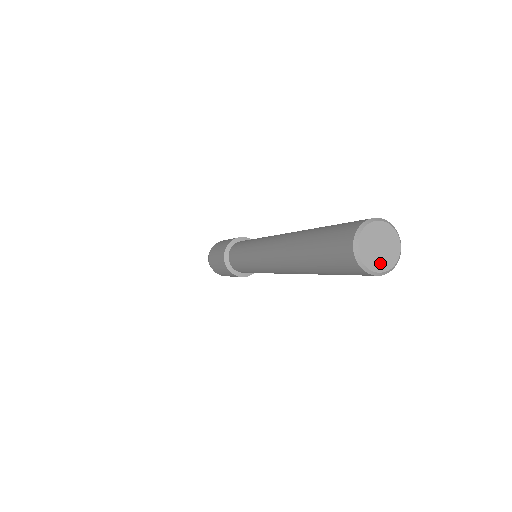
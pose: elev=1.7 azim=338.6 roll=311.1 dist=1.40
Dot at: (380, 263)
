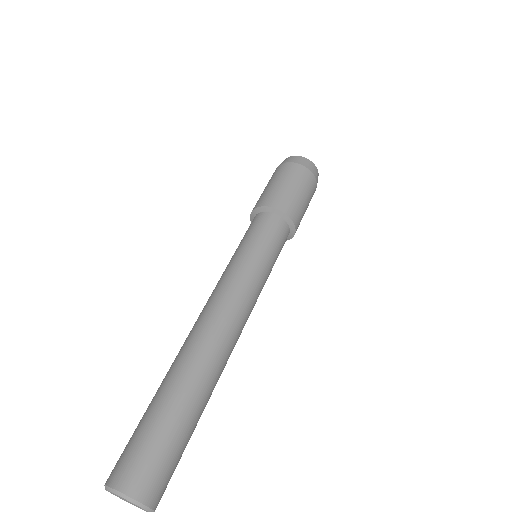
Dot at: (132, 504)
